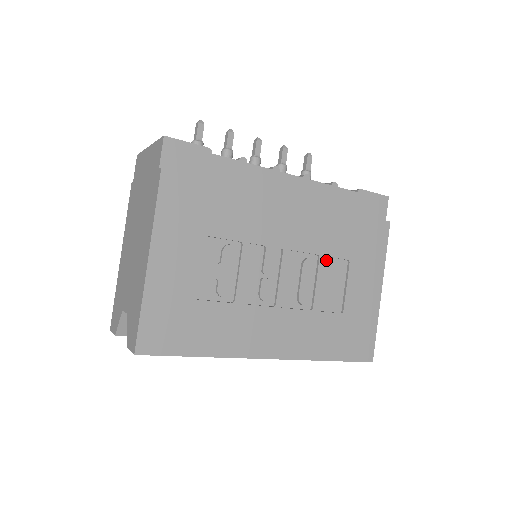
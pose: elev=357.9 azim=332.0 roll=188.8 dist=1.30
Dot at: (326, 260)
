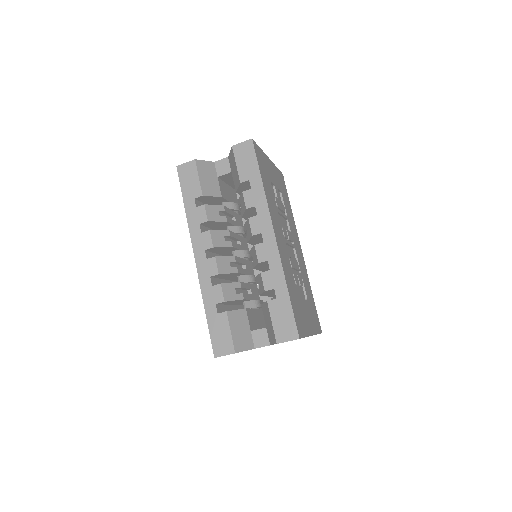
Dot at: (302, 279)
